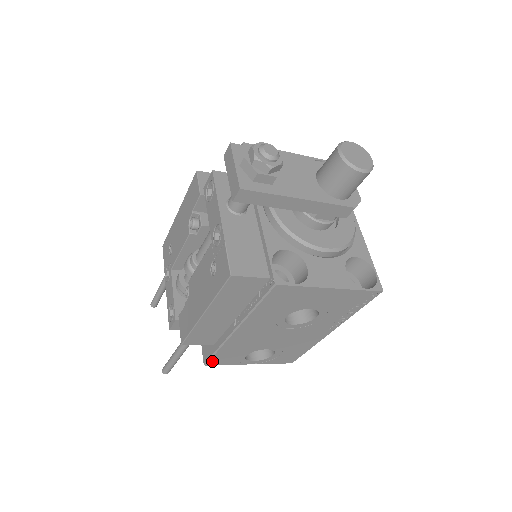
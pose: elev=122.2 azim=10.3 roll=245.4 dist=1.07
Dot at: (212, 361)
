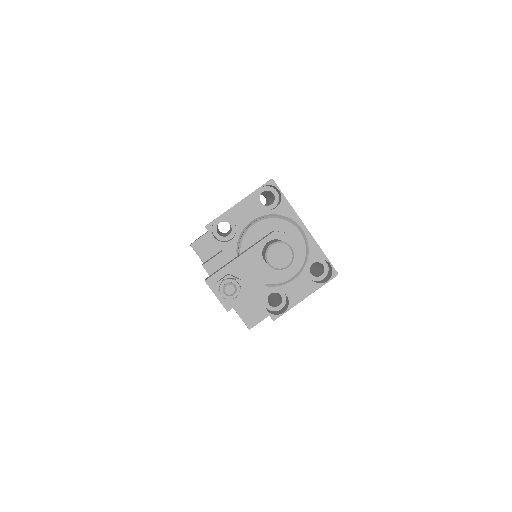
Dot at: occluded
